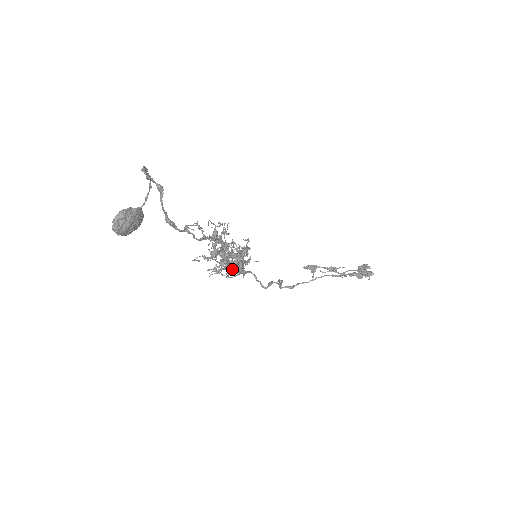
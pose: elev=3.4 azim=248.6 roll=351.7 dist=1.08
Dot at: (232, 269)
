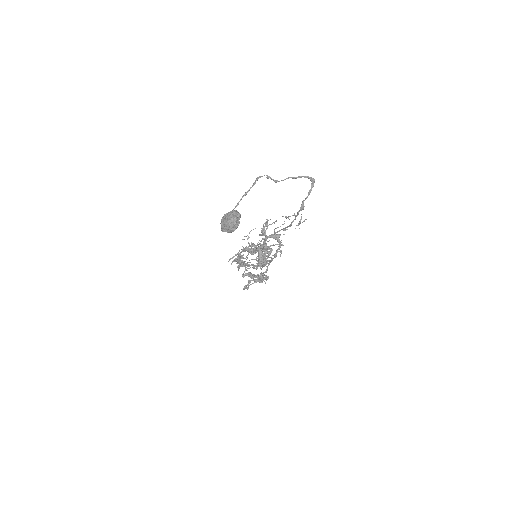
Dot at: occluded
